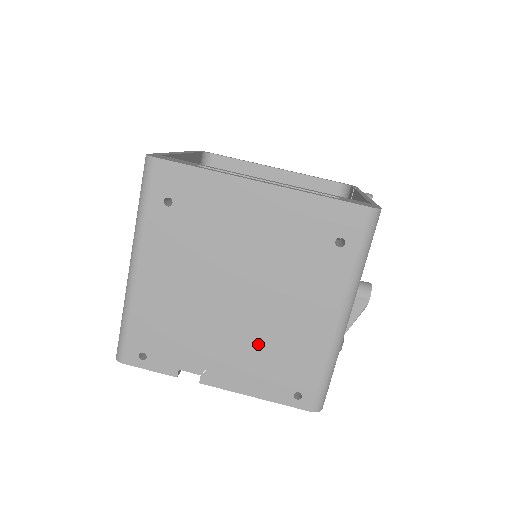
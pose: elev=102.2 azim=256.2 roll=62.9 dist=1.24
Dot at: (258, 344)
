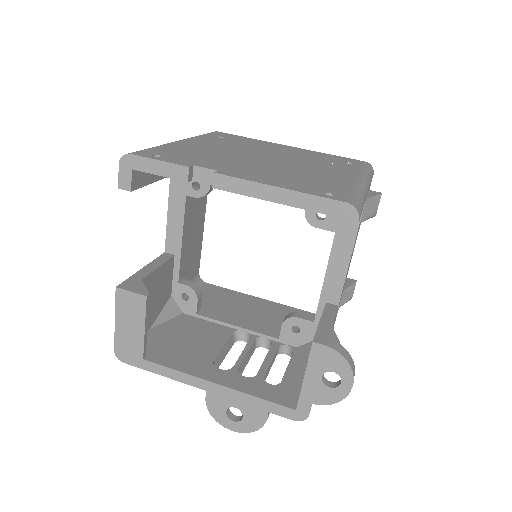
Dot at: (284, 172)
